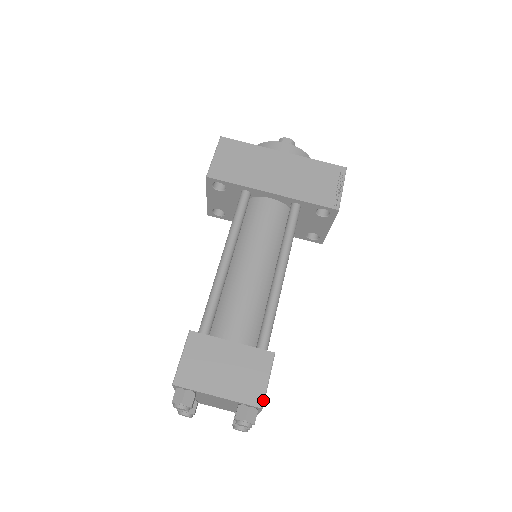
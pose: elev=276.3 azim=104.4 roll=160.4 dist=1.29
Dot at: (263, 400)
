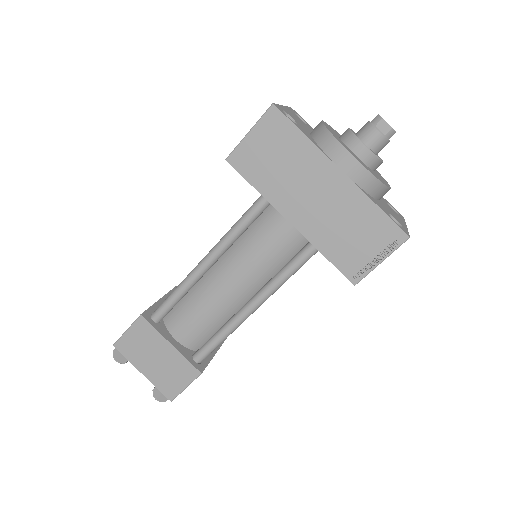
Dot at: (174, 397)
